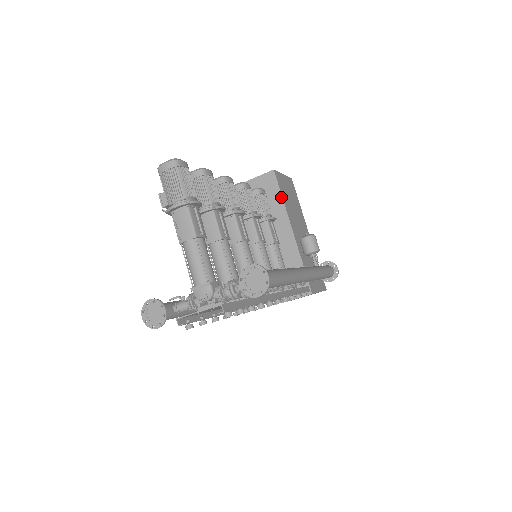
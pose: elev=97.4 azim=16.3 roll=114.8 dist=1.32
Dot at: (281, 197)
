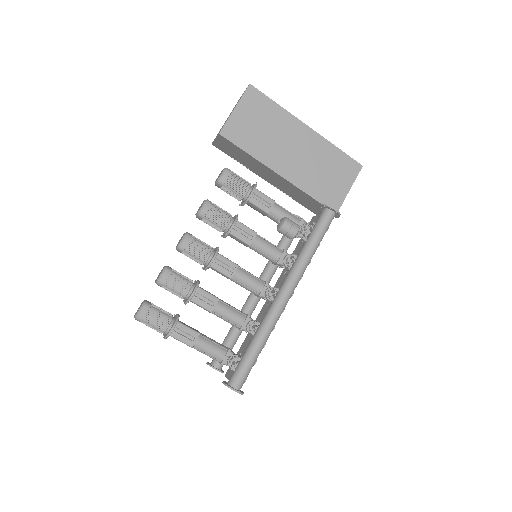
Dot at: (246, 153)
